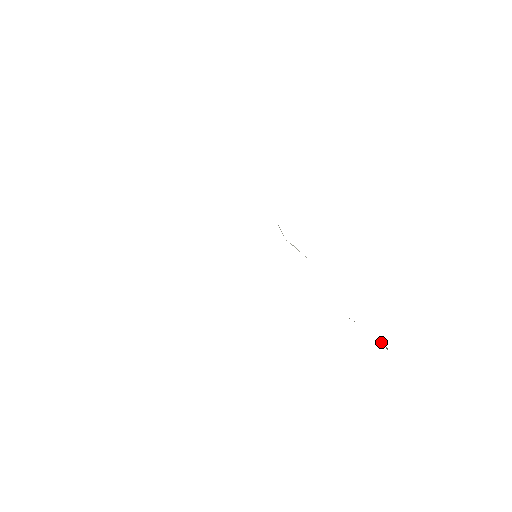
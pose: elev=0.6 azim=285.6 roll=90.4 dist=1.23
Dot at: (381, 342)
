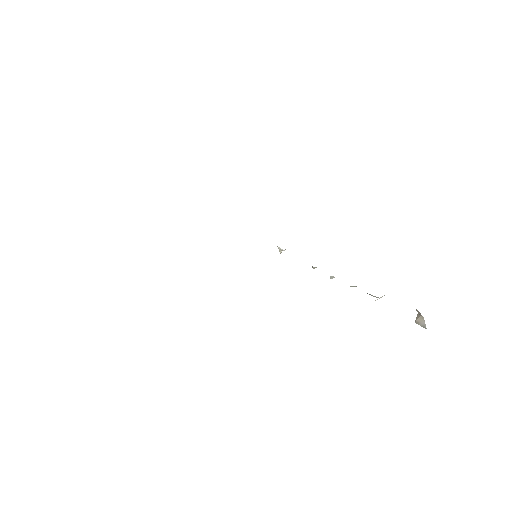
Dot at: occluded
